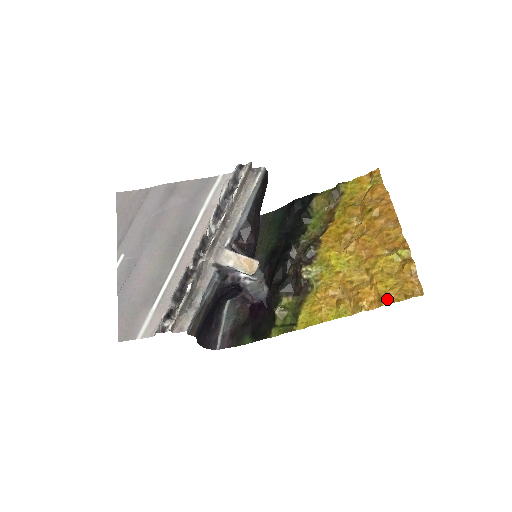
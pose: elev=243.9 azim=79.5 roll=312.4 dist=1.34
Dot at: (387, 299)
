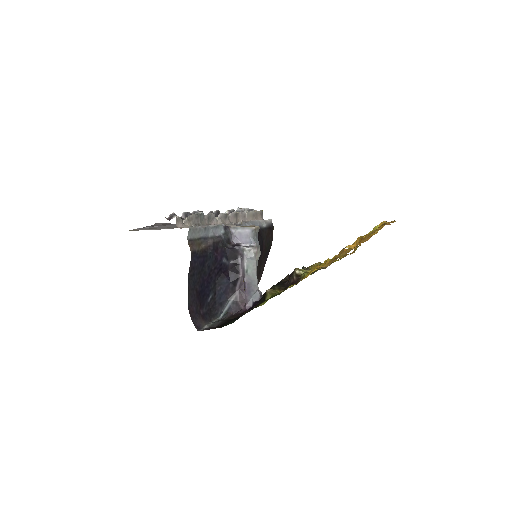
Dot at: (367, 235)
